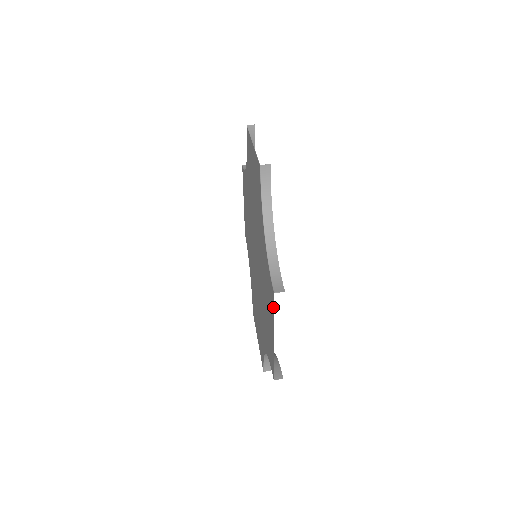
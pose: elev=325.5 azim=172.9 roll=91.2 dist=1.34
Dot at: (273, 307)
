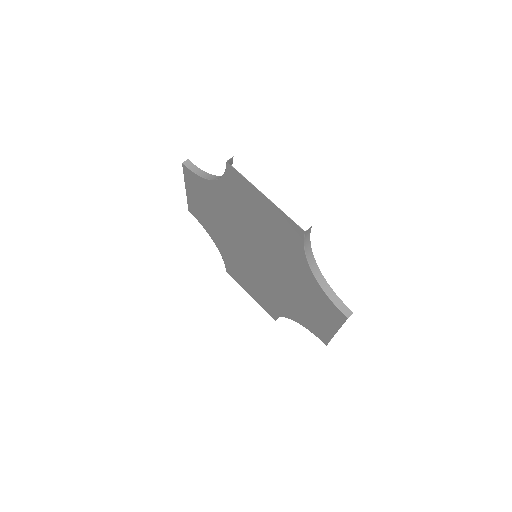
Dot at: (342, 322)
